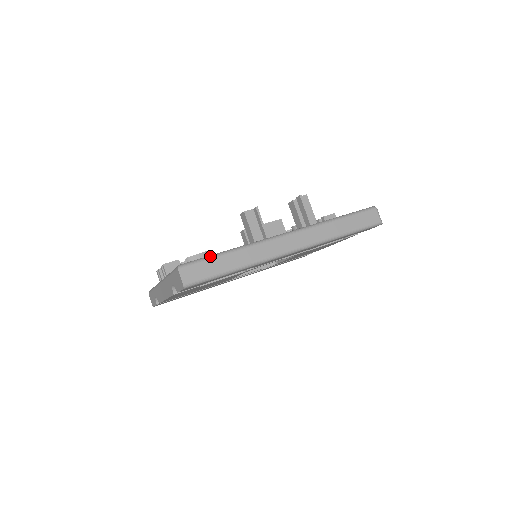
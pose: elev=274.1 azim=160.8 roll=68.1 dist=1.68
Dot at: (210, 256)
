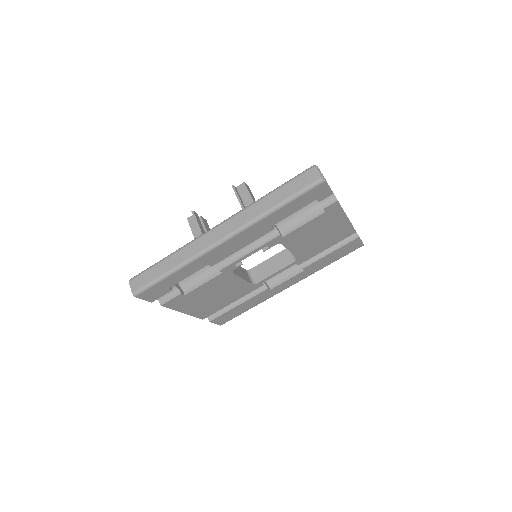
Dot at: (153, 265)
